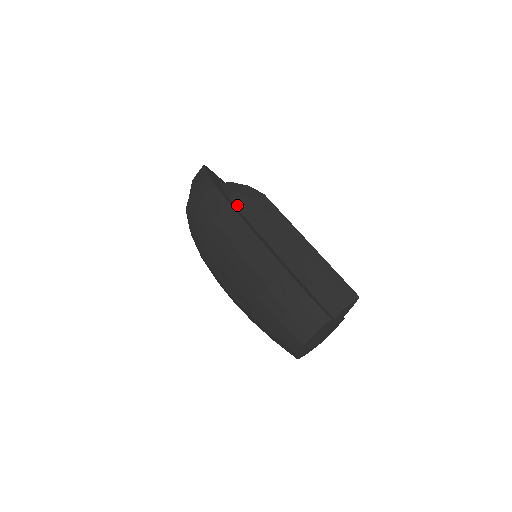
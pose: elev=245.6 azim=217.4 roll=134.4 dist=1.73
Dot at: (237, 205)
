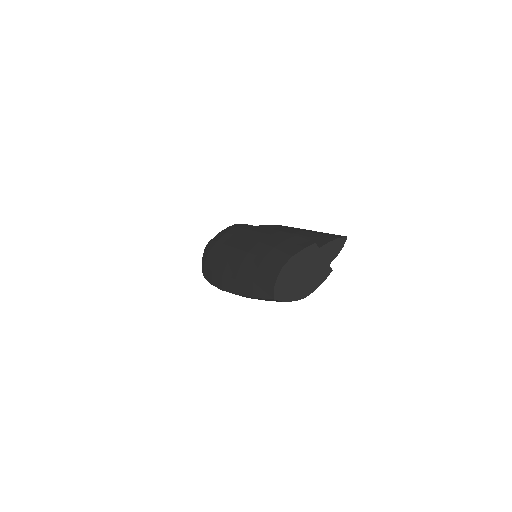
Dot at: occluded
